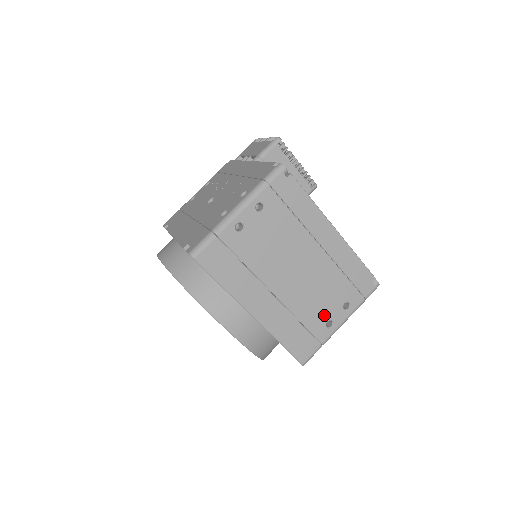
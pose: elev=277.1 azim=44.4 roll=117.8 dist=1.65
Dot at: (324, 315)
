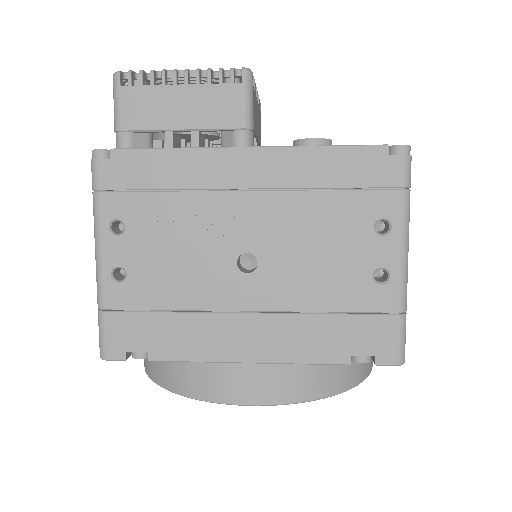
Dot at: occluded
